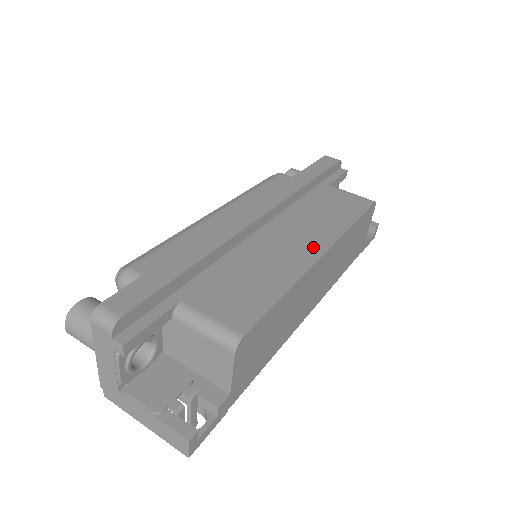
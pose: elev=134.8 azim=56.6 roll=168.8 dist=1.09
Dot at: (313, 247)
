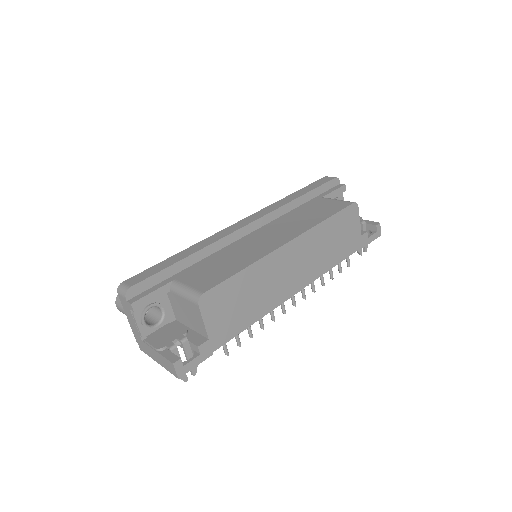
Dot at: (282, 239)
